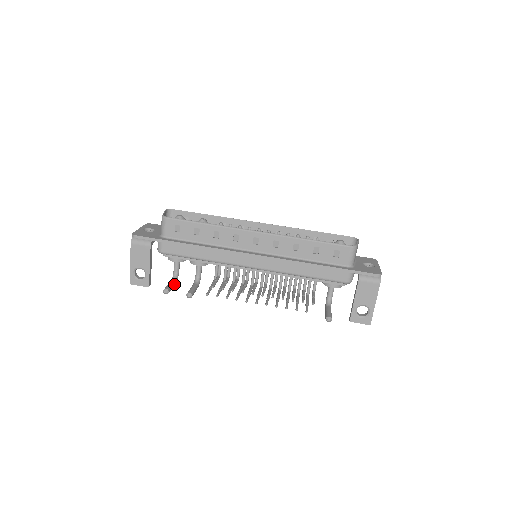
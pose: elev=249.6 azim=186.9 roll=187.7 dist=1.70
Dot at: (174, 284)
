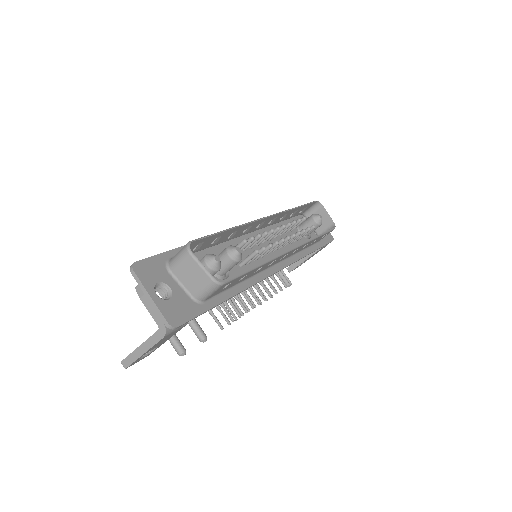
Dot at: occluded
